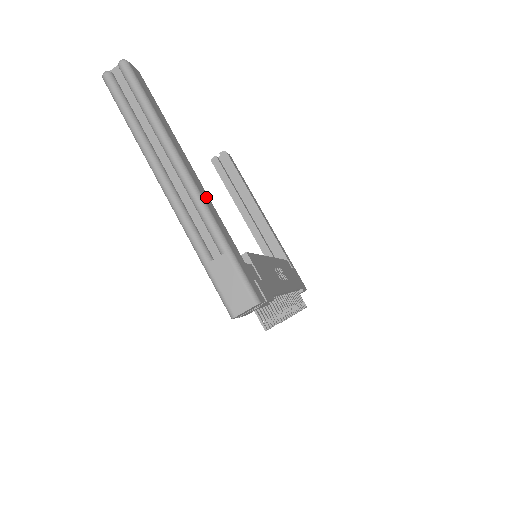
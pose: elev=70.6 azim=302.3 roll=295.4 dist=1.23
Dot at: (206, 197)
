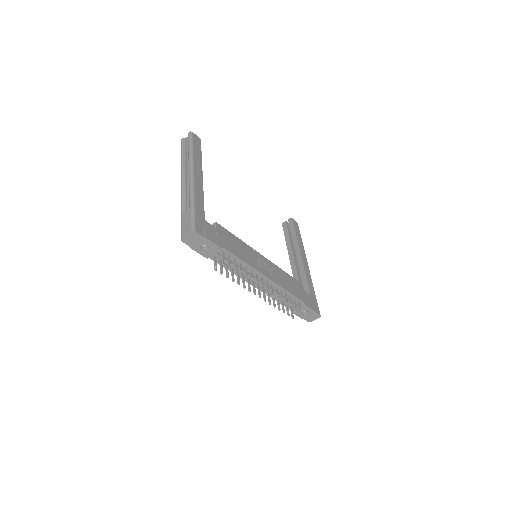
Dot at: (199, 188)
